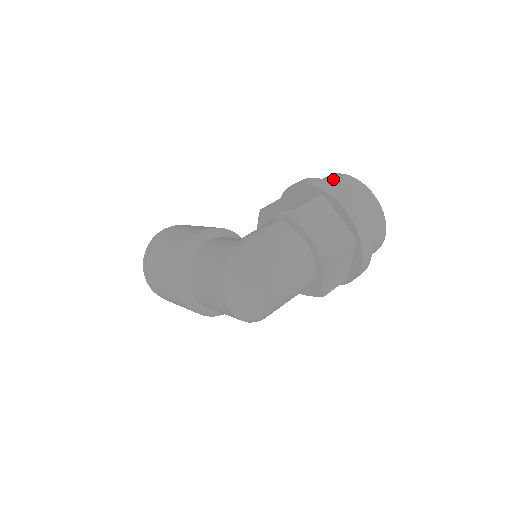
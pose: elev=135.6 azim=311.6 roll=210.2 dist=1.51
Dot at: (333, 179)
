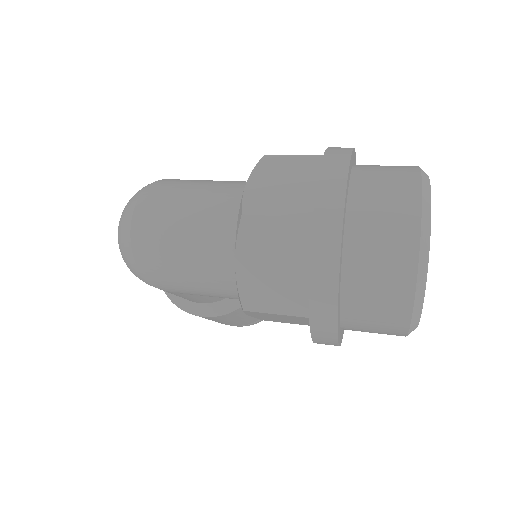
Dot at: occluded
